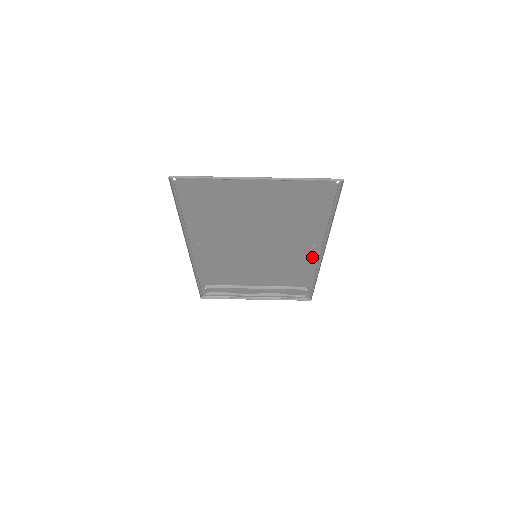
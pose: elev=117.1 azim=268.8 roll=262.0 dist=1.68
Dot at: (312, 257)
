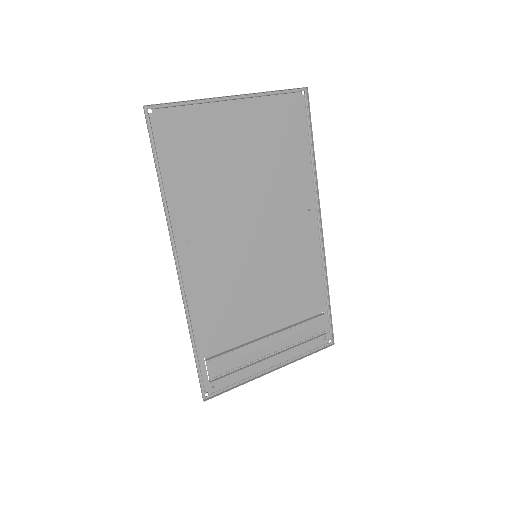
Dot at: (312, 240)
